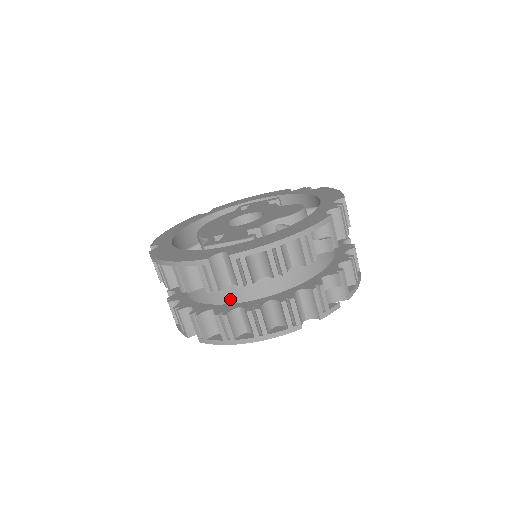
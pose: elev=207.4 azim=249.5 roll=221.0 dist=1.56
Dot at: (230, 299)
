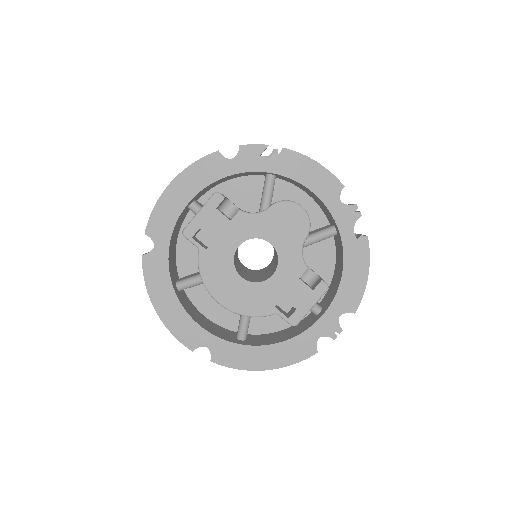
Dot at: occluded
